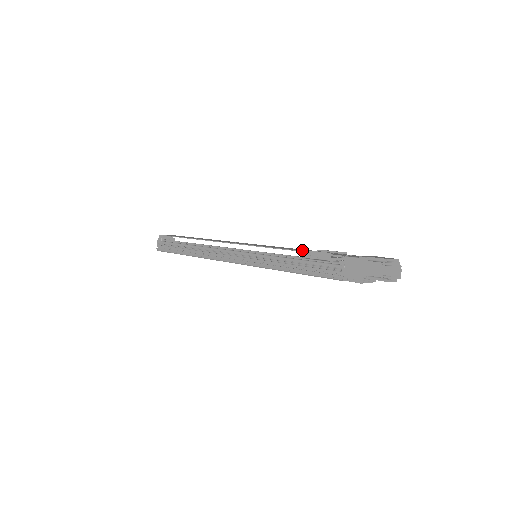
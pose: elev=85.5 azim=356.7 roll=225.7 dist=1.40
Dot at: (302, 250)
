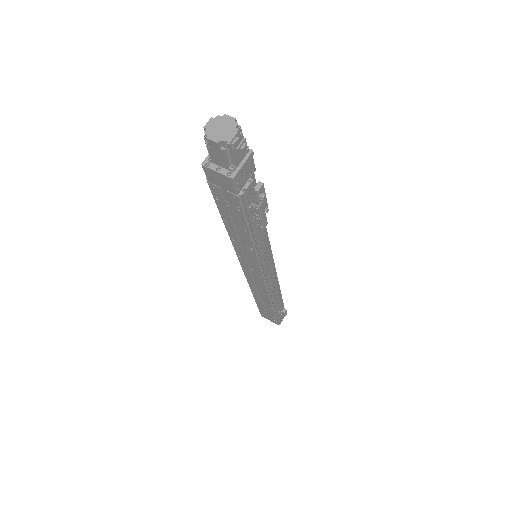
Dot at: occluded
